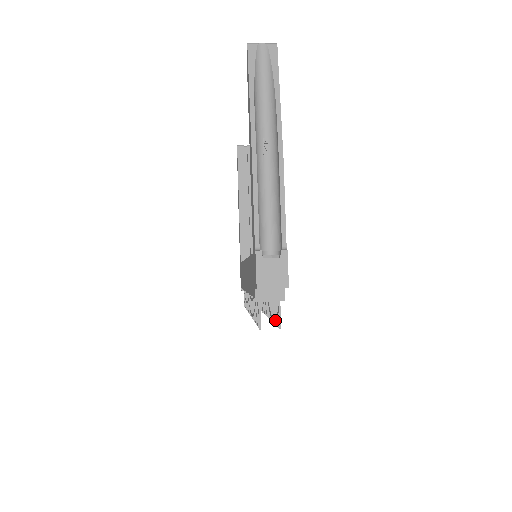
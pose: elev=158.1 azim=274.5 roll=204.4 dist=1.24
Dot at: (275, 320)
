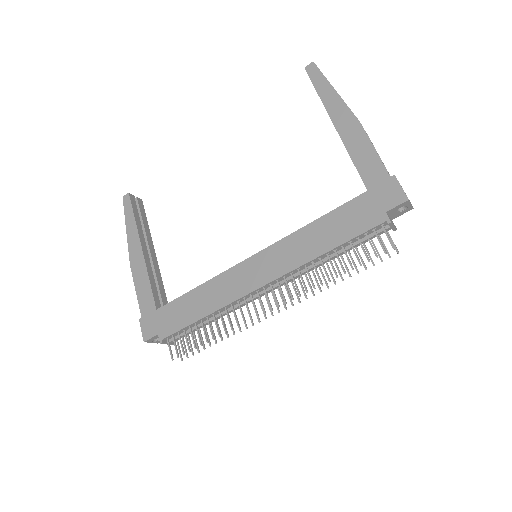
Dot at: (372, 261)
